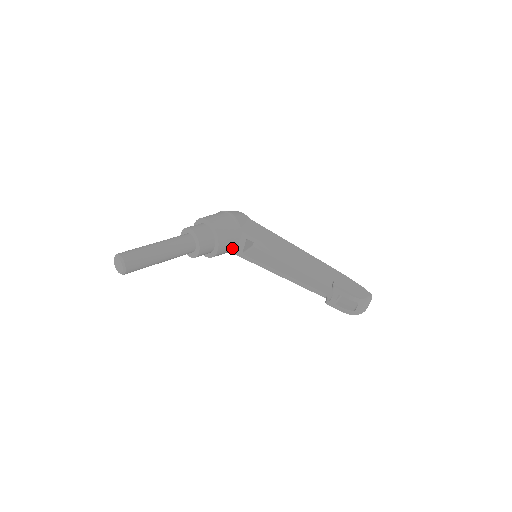
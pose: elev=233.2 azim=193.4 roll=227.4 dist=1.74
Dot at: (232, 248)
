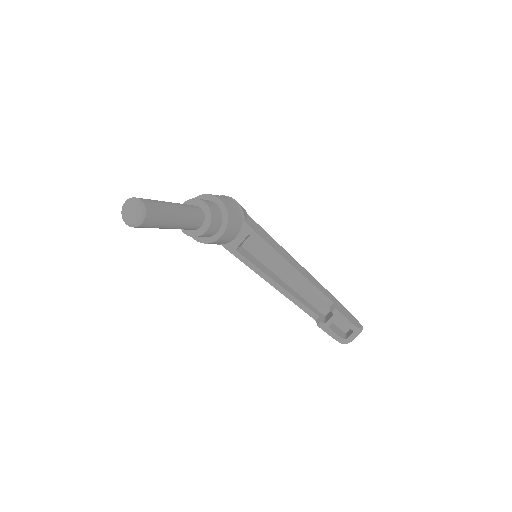
Dot at: (228, 240)
